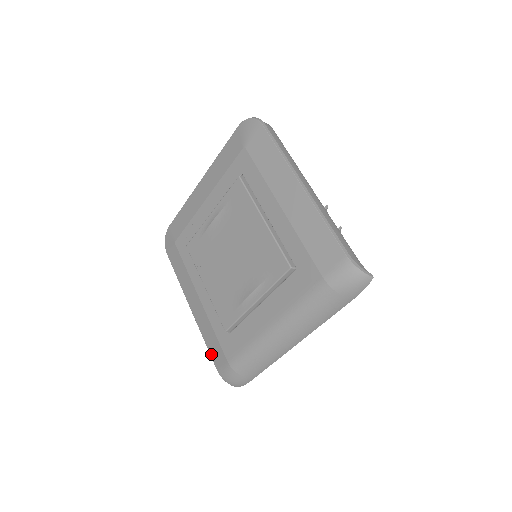
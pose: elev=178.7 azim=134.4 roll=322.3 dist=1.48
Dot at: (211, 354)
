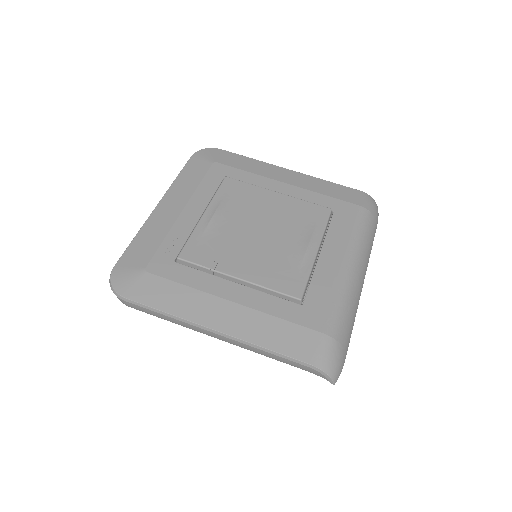
Dot at: (288, 352)
